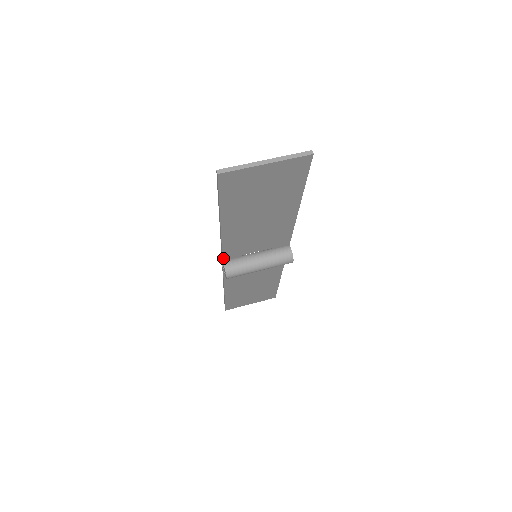
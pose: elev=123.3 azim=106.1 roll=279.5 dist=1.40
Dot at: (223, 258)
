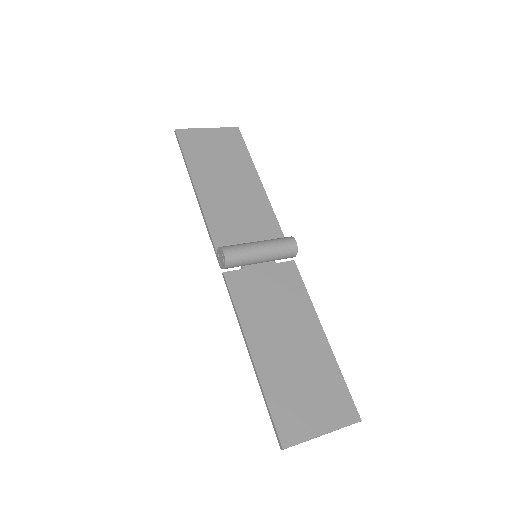
Dot at: (216, 248)
